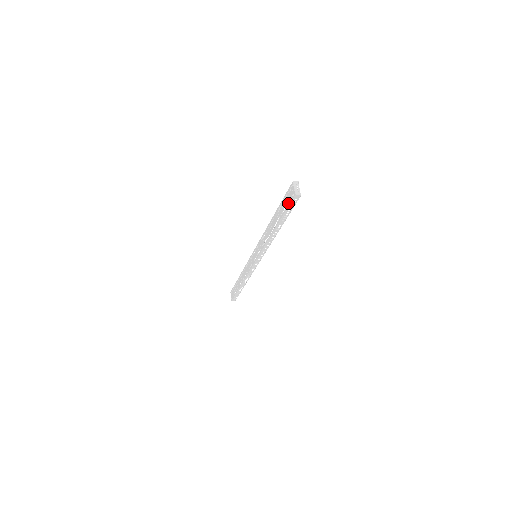
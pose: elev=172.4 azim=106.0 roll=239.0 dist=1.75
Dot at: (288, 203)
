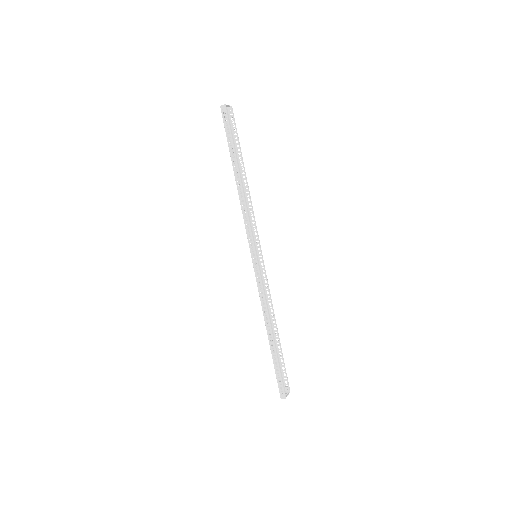
Dot at: (225, 126)
